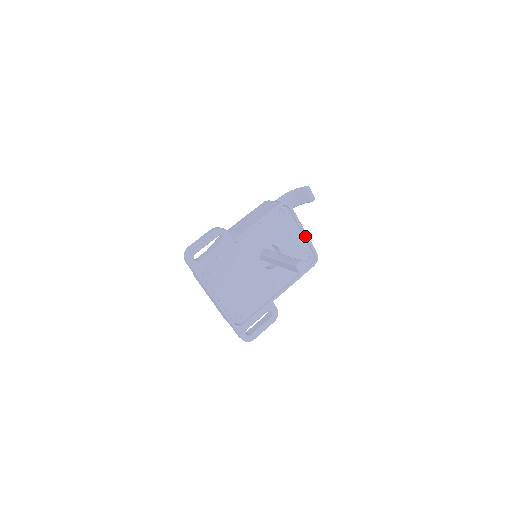
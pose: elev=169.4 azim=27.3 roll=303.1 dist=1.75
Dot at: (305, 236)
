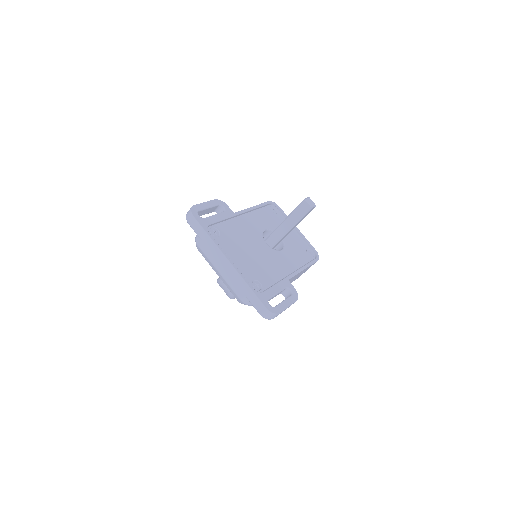
Dot at: (300, 233)
